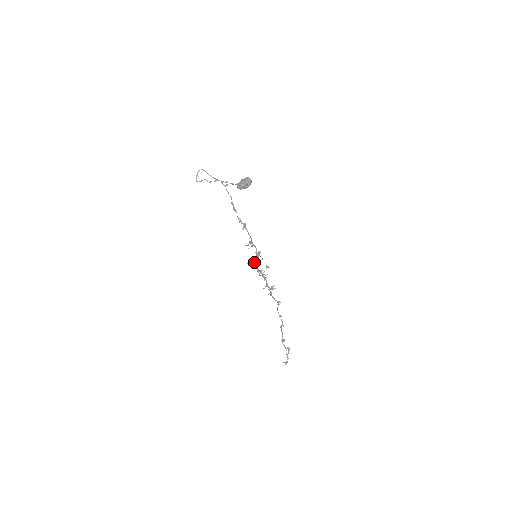
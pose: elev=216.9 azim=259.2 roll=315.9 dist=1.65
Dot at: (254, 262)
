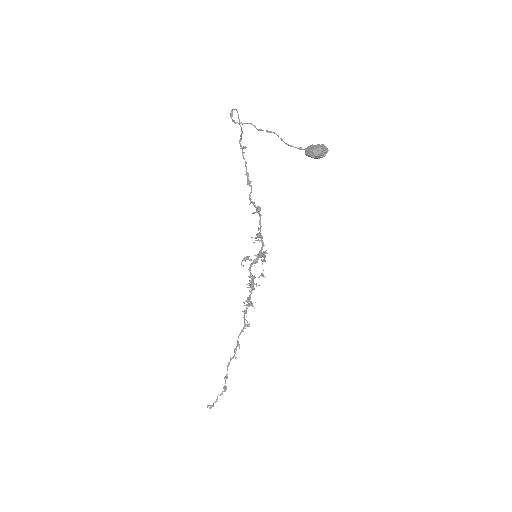
Dot at: (252, 263)
